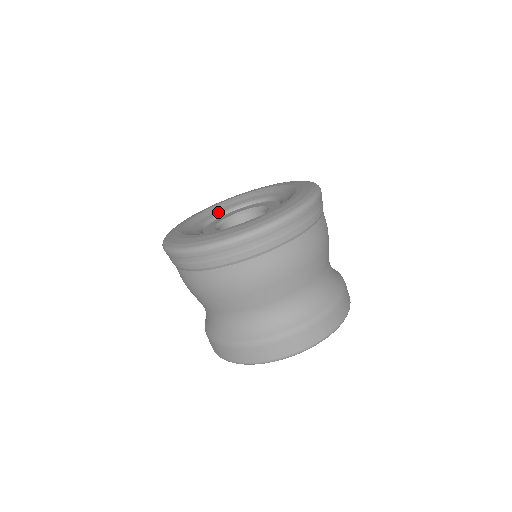
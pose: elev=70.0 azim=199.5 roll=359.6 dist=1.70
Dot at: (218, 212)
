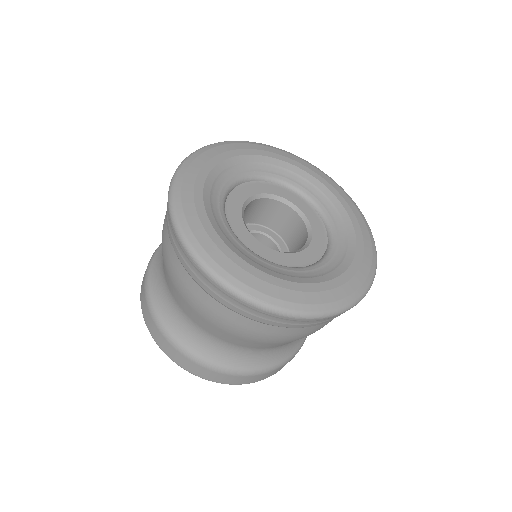
Dot at: (276, 175)
